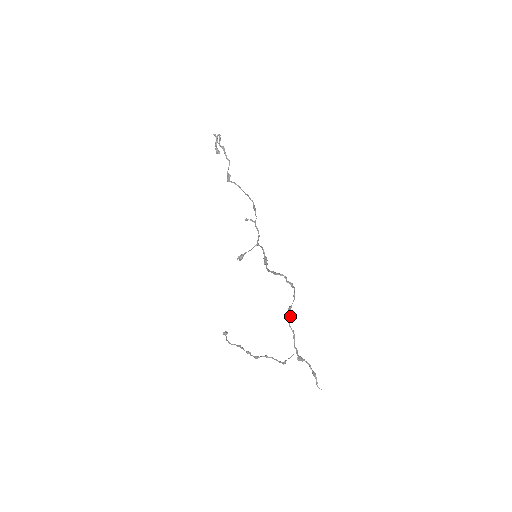
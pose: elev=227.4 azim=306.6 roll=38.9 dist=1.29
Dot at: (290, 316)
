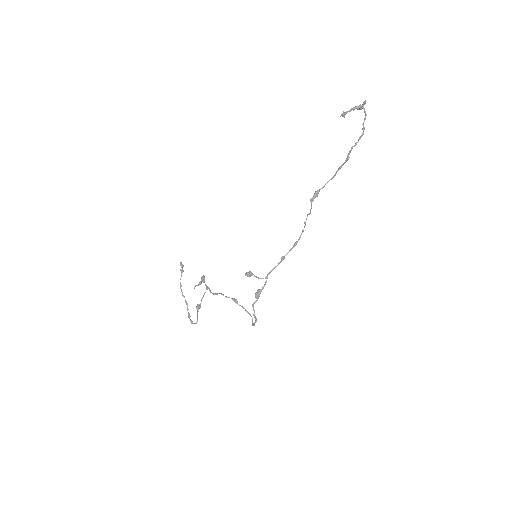
Dot at: occluded
